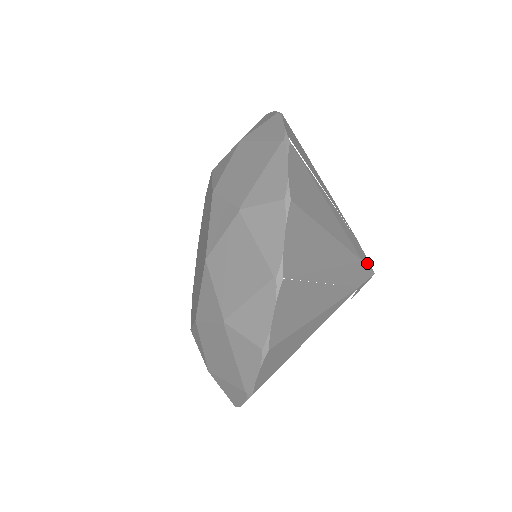
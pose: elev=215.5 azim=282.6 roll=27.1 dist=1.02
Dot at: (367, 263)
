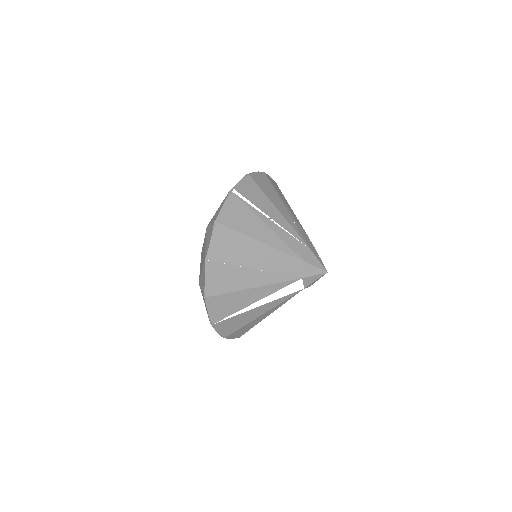
Dot at: (316, 264)
